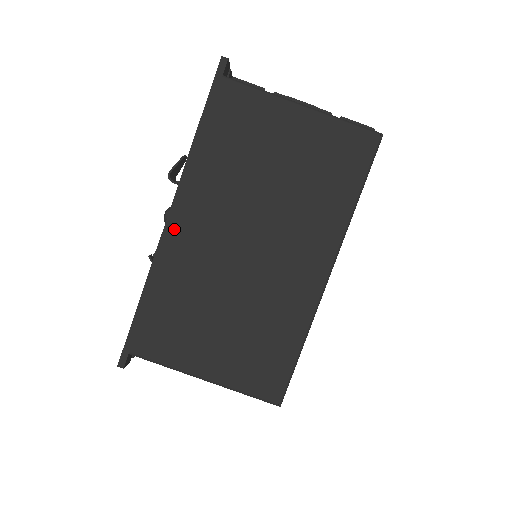
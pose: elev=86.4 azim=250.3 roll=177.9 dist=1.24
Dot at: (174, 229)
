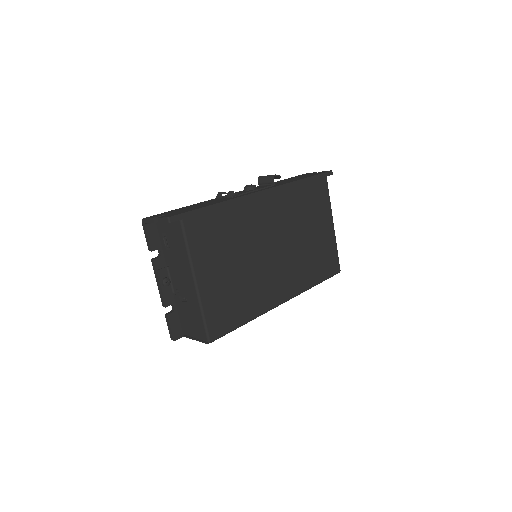
Dot at: (261, 198)
